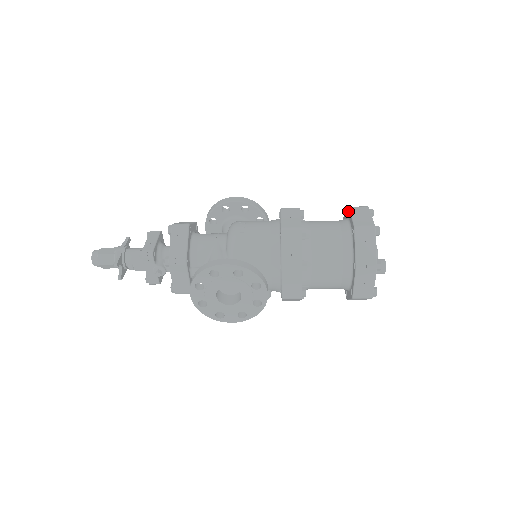
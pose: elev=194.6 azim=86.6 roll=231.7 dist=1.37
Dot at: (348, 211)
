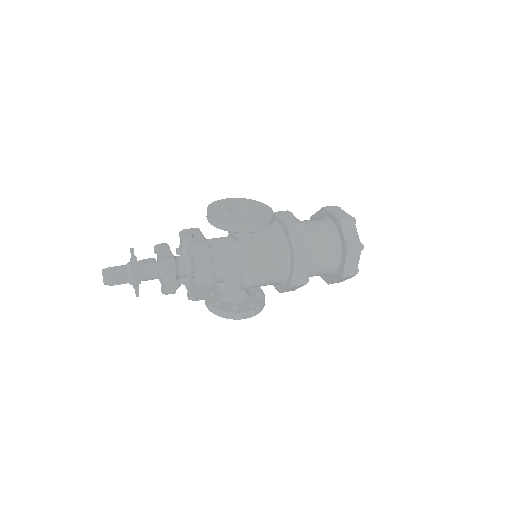
Dot at: (345, 251)
